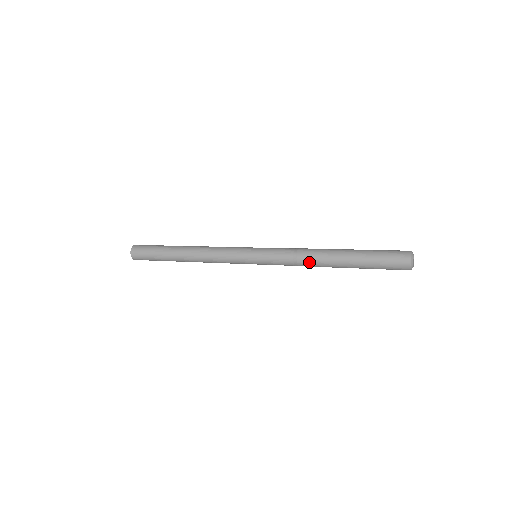
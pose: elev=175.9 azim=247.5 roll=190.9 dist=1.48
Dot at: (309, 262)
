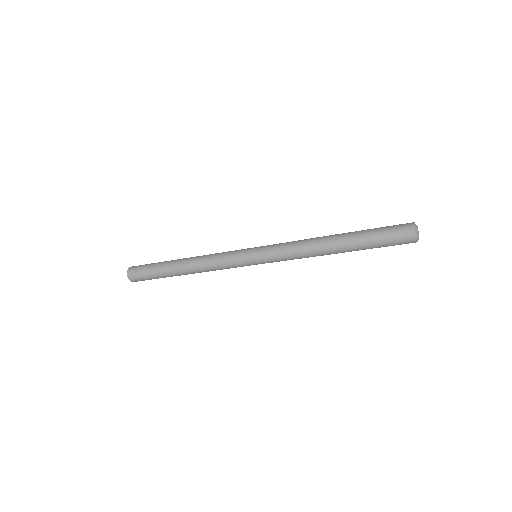
Dot at: (310, 241)
